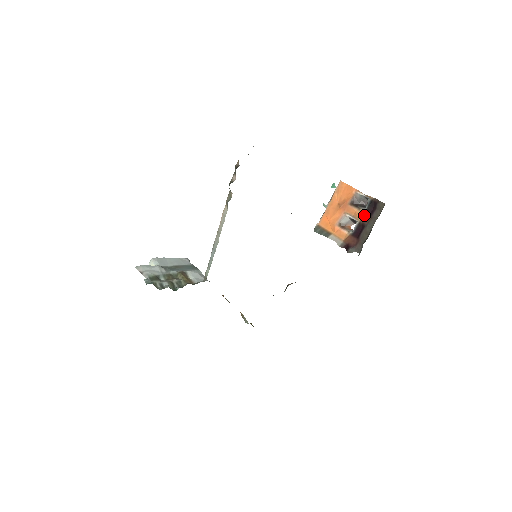
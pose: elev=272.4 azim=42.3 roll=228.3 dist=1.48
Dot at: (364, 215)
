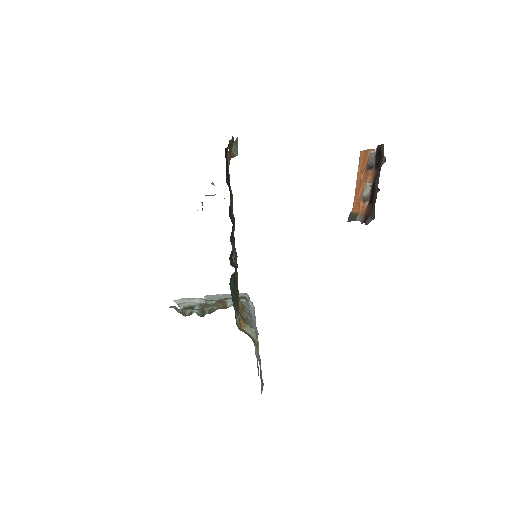
Dot at: (374, 172)
